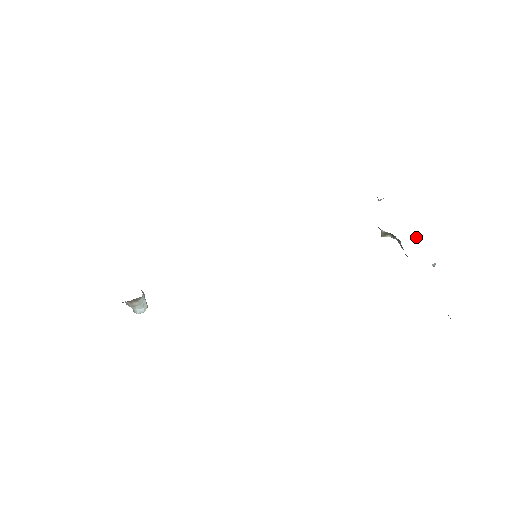
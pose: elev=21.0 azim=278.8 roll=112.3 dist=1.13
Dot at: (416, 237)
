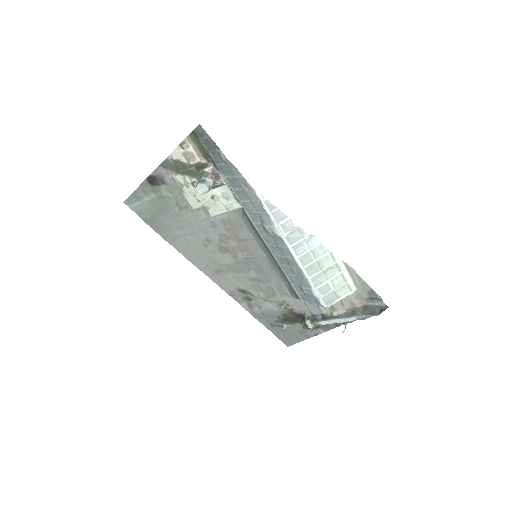
Dot at: occluded
